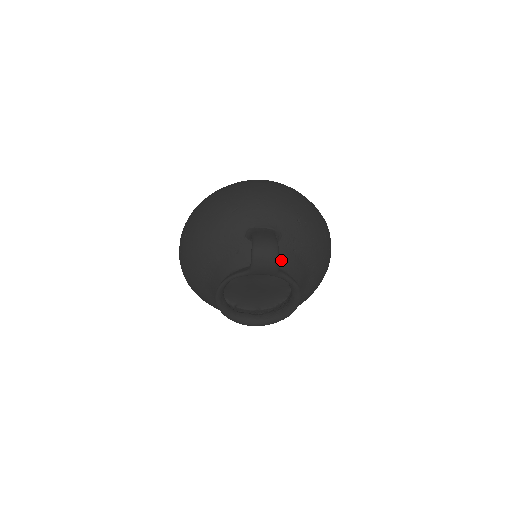
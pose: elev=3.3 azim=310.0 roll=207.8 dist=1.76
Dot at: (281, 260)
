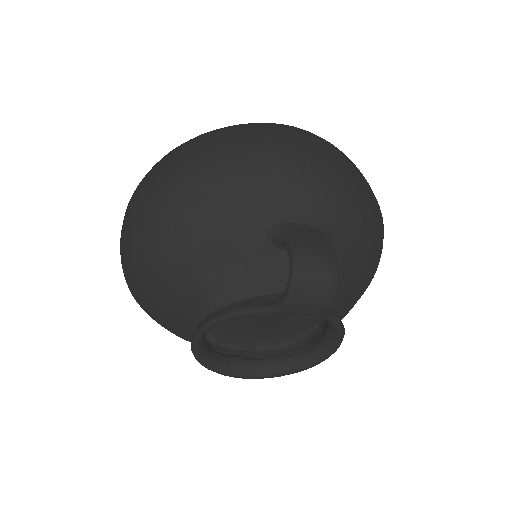
Dot at: occluded
